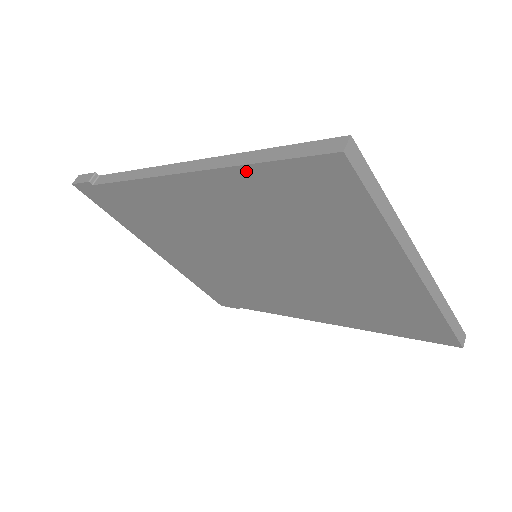
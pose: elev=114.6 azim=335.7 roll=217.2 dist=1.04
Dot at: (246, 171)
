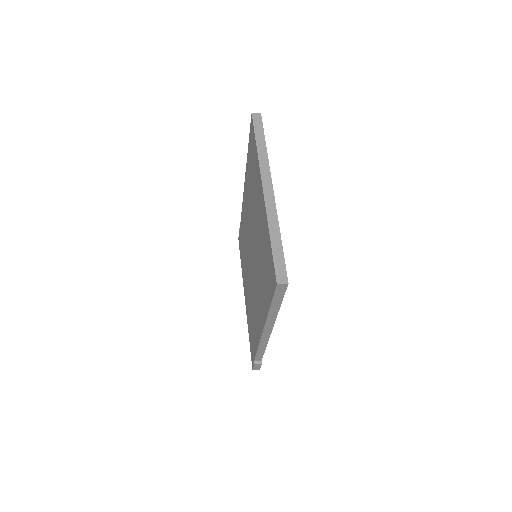
Dot at: occluded
